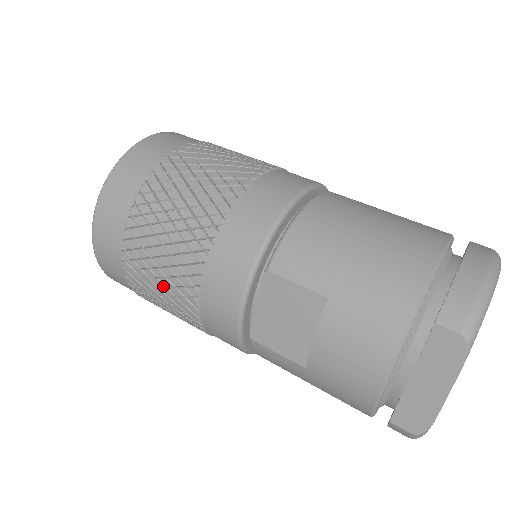
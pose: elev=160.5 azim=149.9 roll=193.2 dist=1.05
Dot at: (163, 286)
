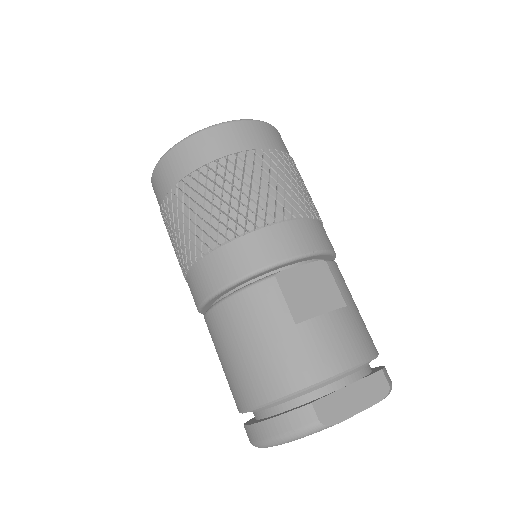
Dot at: (257, 192)
